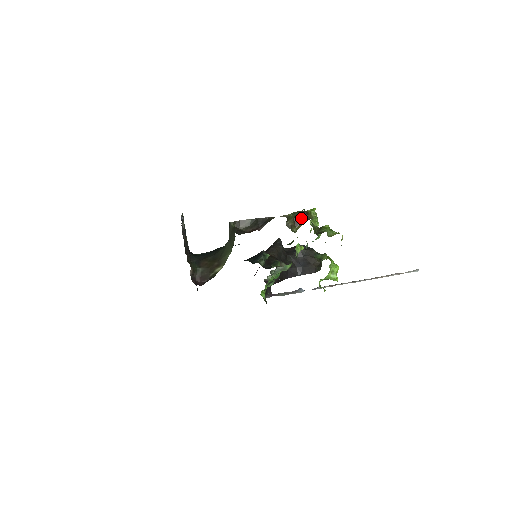
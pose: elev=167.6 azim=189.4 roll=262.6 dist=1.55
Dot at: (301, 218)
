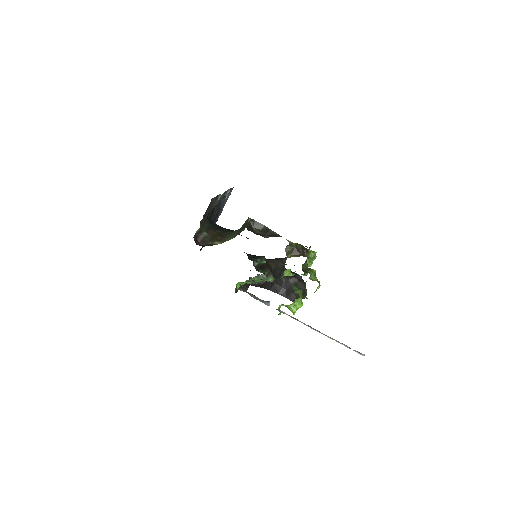
Dot at: (300, 251)
